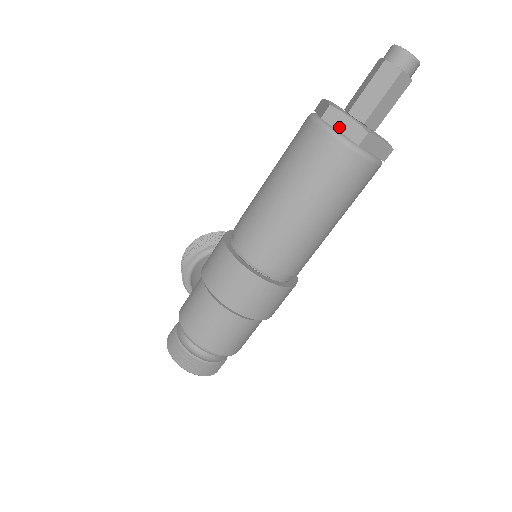
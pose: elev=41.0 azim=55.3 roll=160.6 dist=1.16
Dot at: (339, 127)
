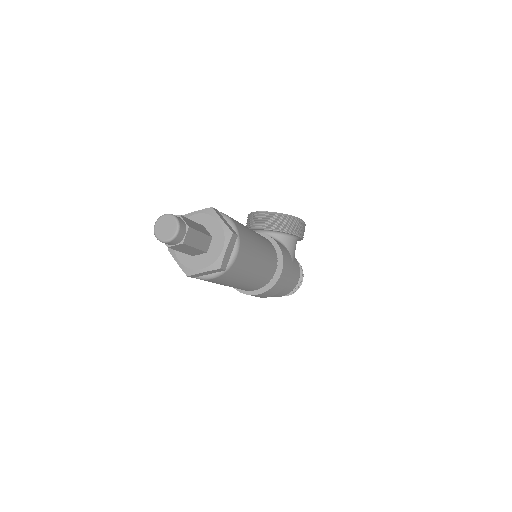
Dot at: occluded
